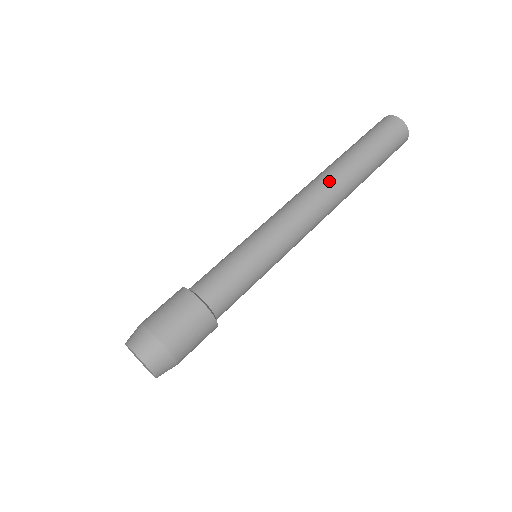
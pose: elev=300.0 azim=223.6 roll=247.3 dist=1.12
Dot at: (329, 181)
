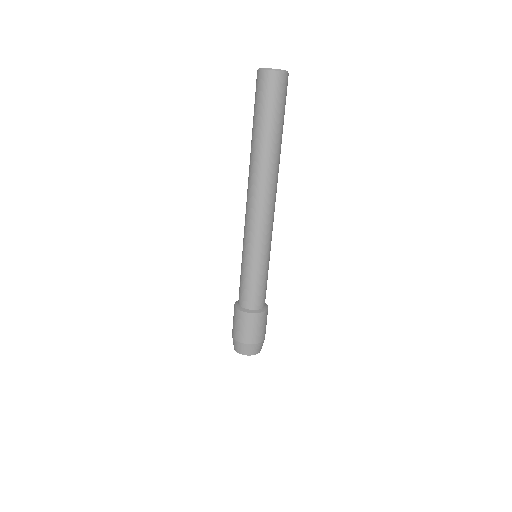
Dot at: (252, 178)
